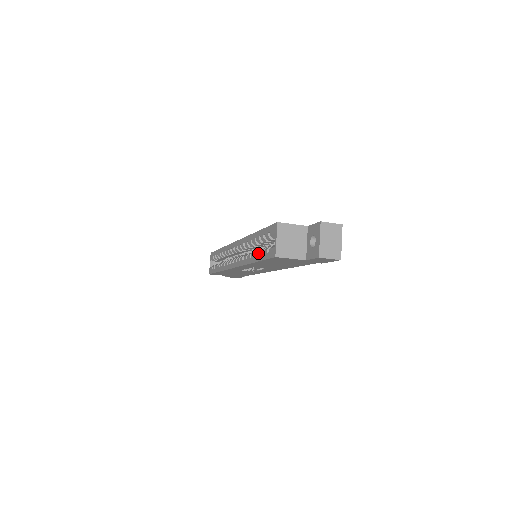
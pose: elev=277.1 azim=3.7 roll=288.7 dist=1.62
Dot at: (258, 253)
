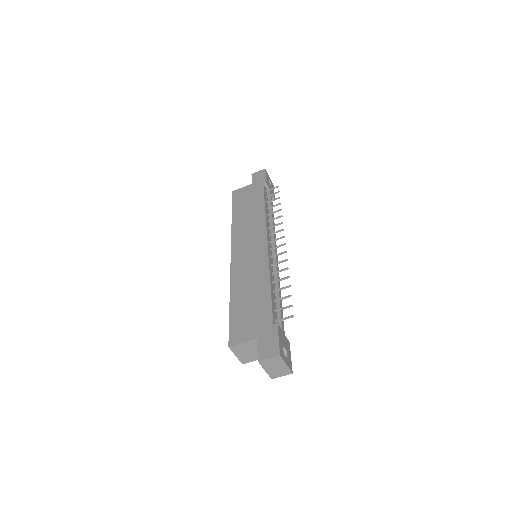
Dot at: occluded
